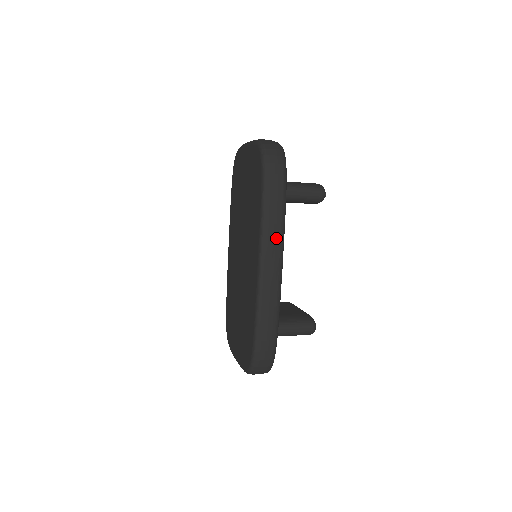
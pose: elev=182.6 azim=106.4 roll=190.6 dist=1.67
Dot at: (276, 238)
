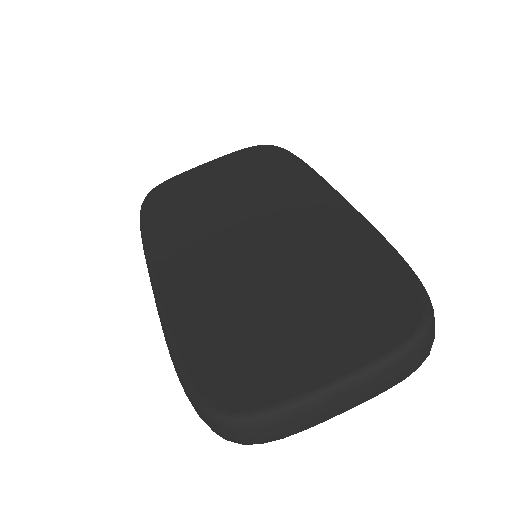
Dot at: occluded
